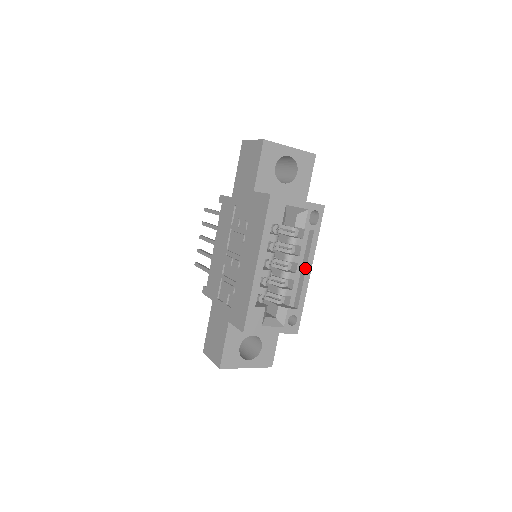
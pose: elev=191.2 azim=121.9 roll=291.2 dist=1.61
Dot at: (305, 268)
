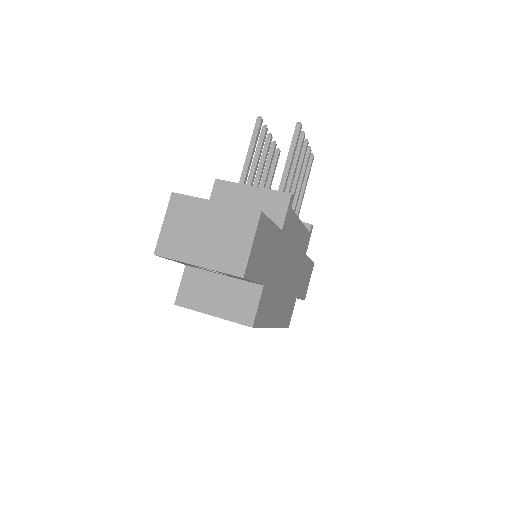
Dot at: occluded
